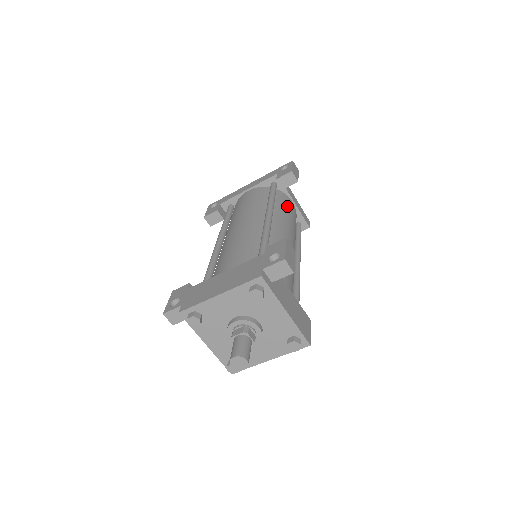
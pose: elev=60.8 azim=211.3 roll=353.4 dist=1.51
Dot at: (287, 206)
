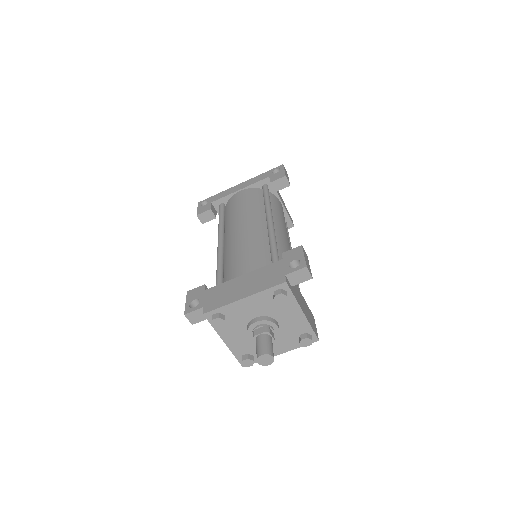
Dot at: (279, 208)
